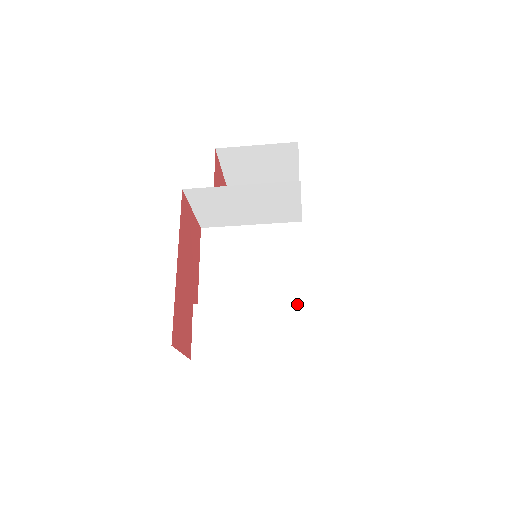
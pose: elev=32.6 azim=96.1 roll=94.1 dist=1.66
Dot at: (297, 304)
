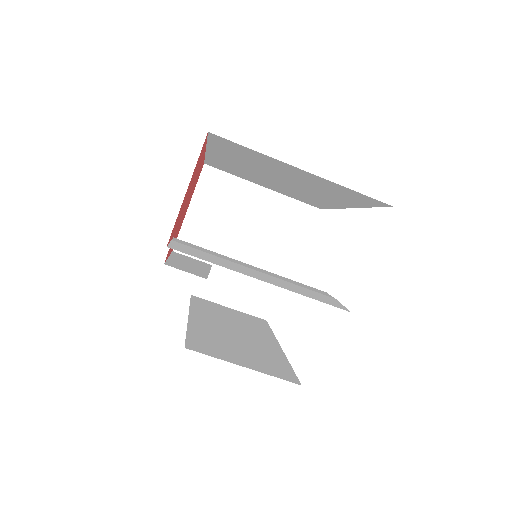
Dot at: (315, 288)
